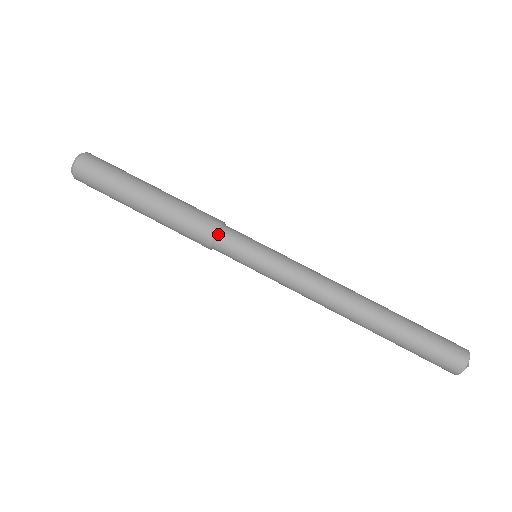
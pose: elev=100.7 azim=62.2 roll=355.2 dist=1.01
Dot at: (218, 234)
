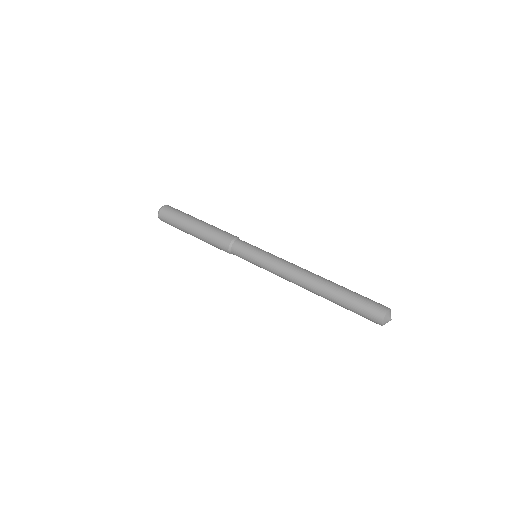
Dot at: (238, 238)
